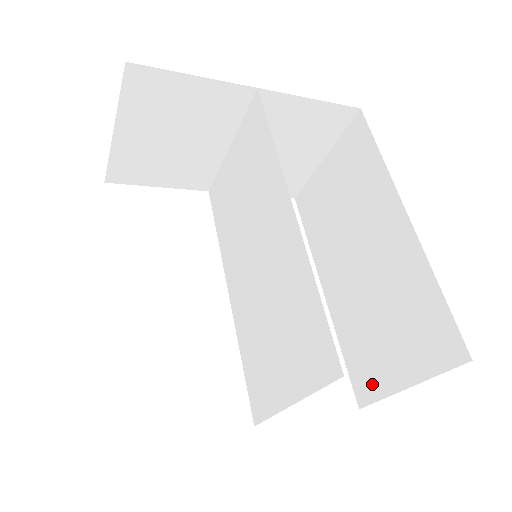
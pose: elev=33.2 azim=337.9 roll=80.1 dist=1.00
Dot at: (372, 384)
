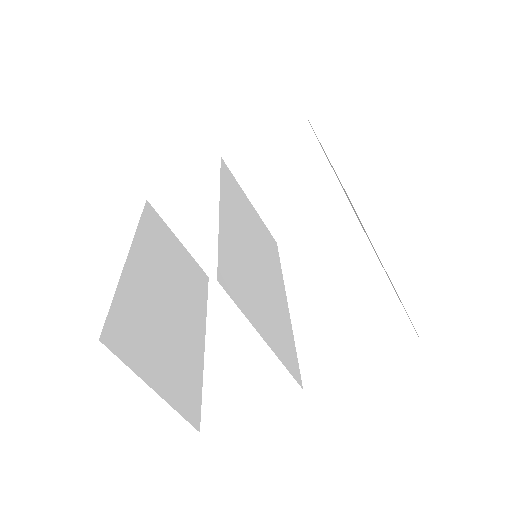
Dot at: occluded
